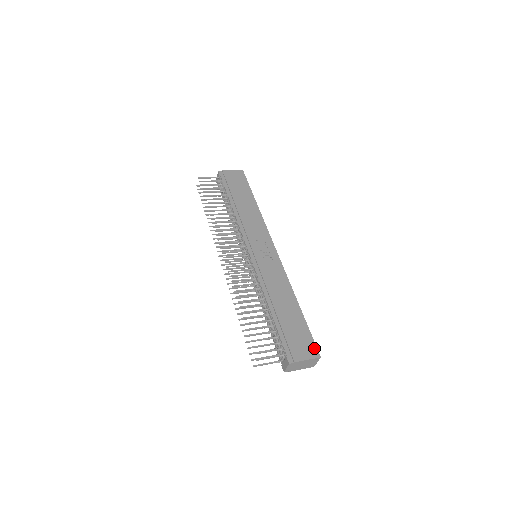
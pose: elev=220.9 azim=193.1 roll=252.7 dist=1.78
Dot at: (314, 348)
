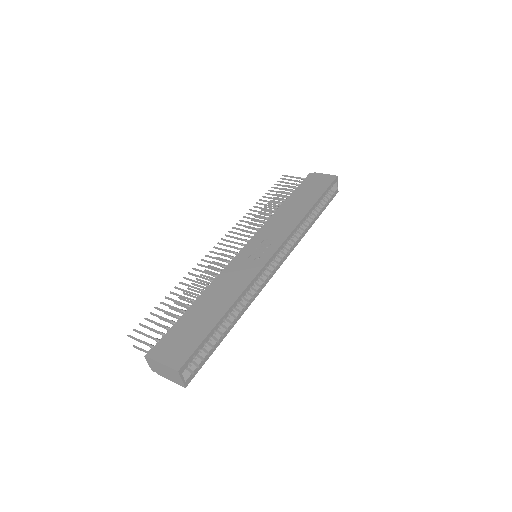
Dot at: (184, 358)
